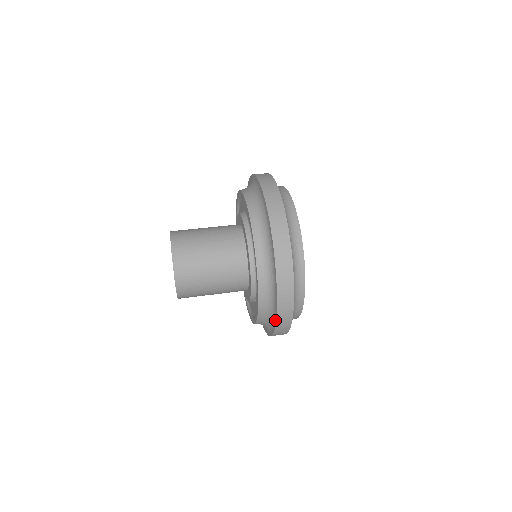
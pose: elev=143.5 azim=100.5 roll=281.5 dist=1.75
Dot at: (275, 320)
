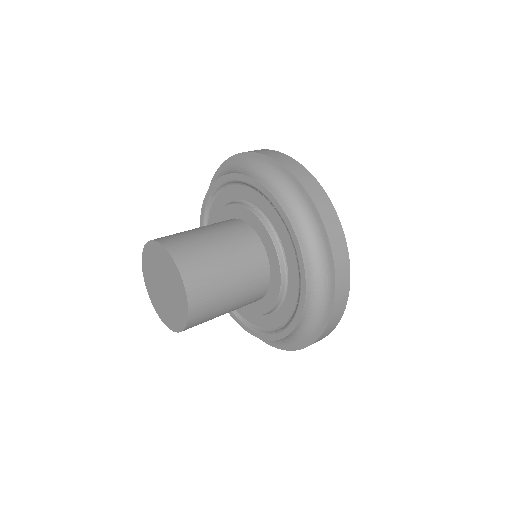
Dot at: (329, 249)
